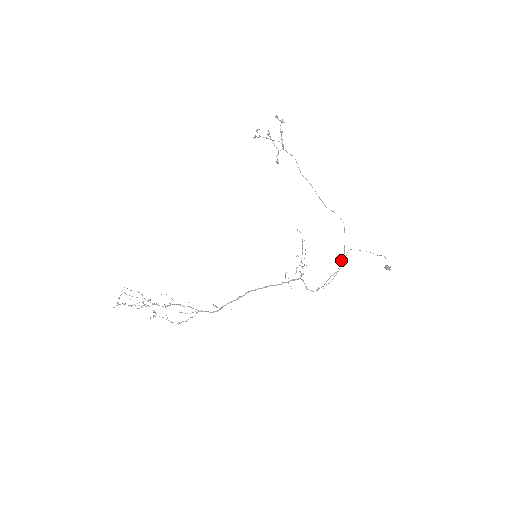
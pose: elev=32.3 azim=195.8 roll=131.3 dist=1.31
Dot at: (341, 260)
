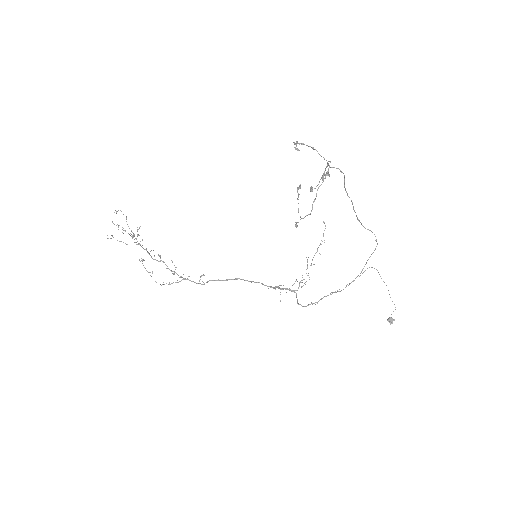
Dot at: (352, 281)
